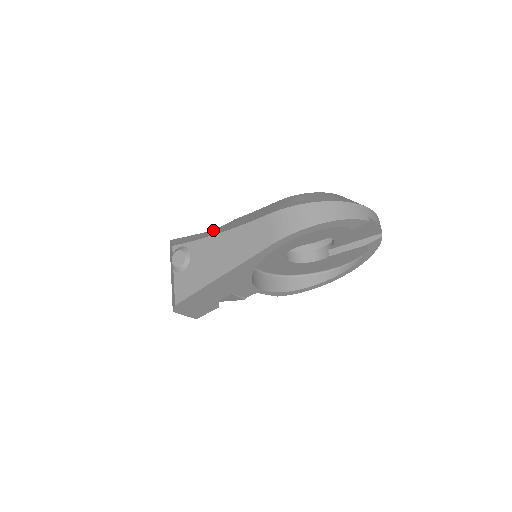
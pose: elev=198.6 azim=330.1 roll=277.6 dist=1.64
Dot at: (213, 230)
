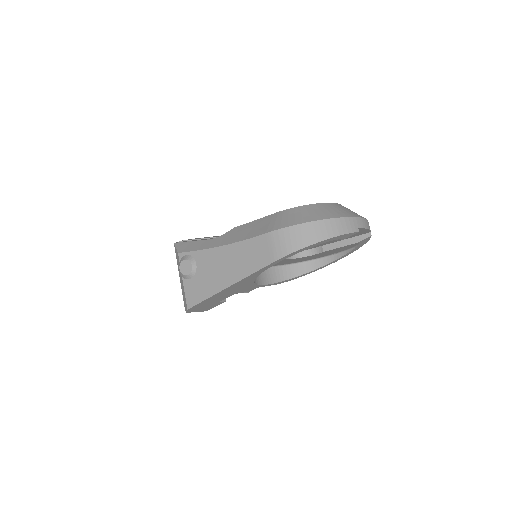
Dot at: (215, 239)
